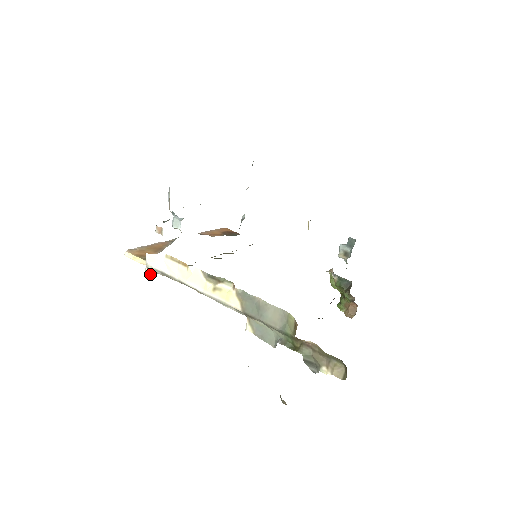
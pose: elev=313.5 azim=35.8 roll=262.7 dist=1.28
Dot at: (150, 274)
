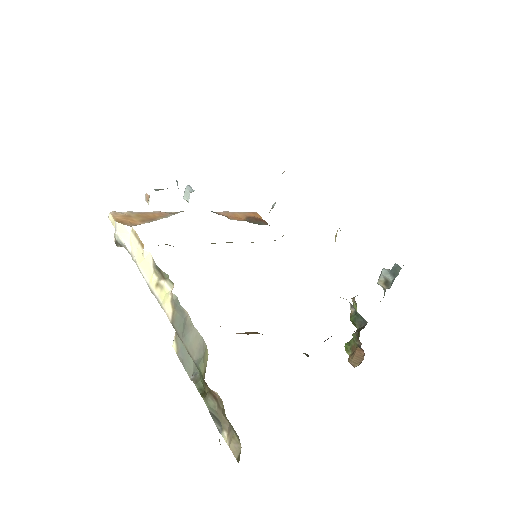
Dot at: (117, 245)
